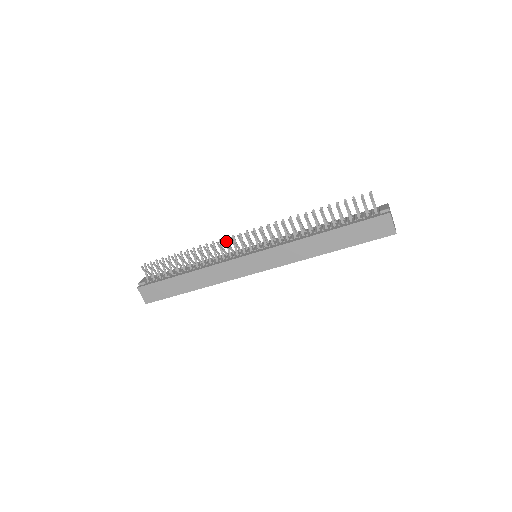
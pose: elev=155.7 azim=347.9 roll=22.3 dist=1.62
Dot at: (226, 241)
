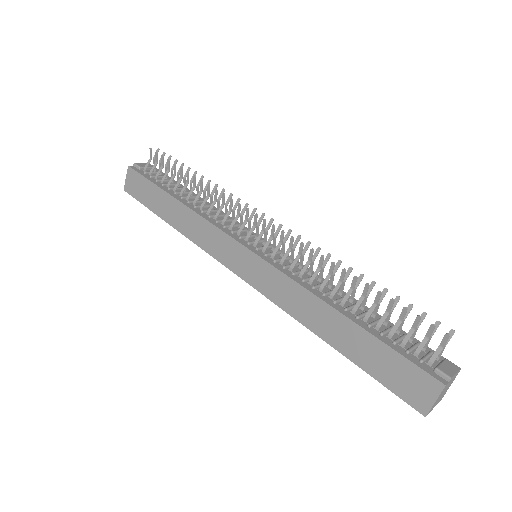
Dot at: occluded
